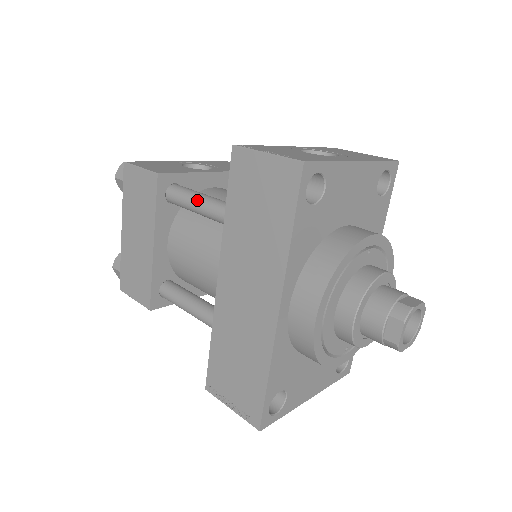
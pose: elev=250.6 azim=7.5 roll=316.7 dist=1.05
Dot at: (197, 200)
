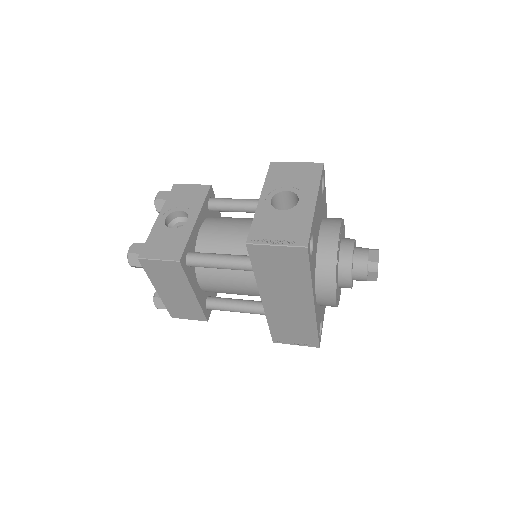
Dot at: (219, 264)
